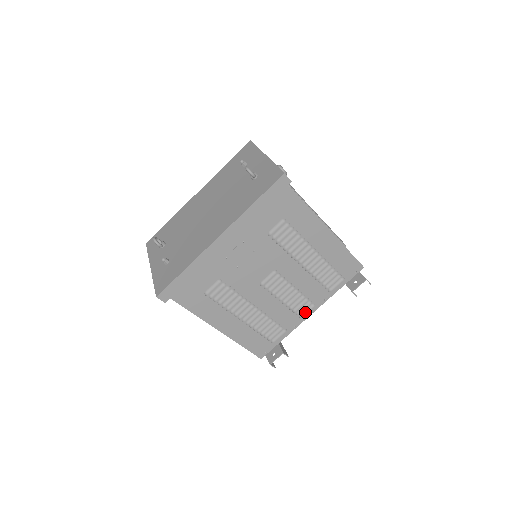
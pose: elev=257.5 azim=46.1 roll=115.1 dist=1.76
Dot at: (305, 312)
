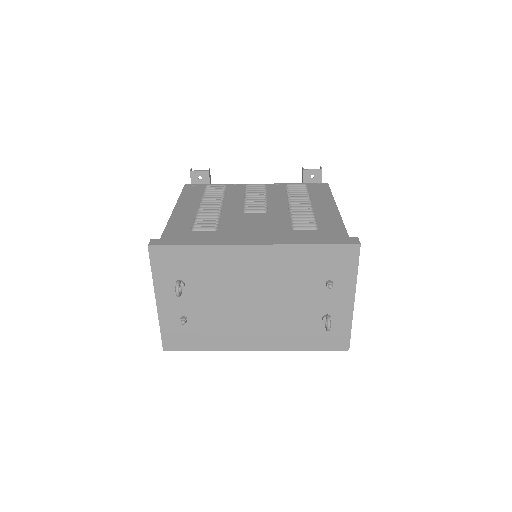
Dot at: occluded
